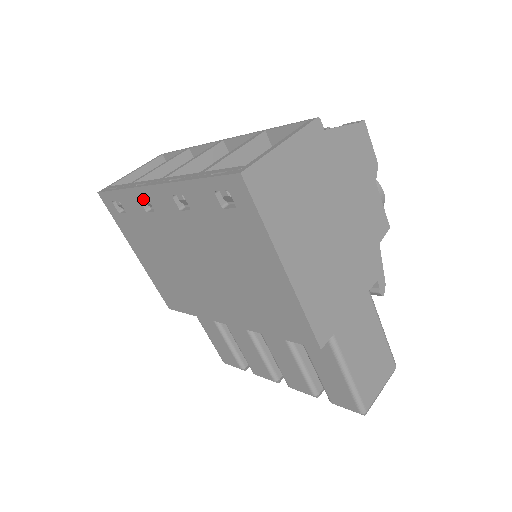
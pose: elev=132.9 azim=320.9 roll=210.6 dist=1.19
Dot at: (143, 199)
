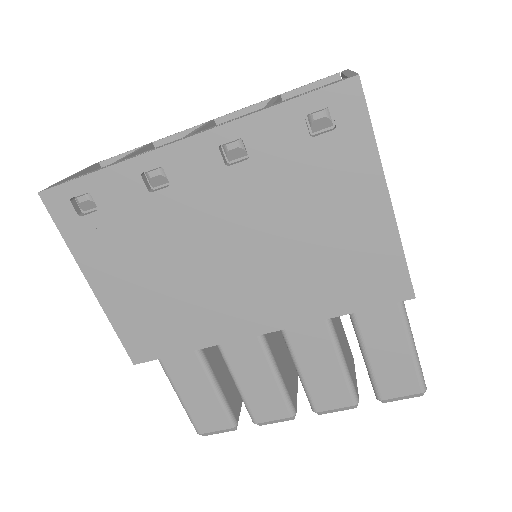
Dot at: (148, 173)
